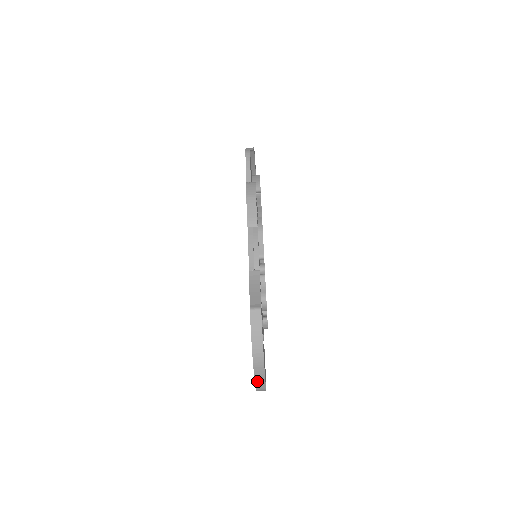
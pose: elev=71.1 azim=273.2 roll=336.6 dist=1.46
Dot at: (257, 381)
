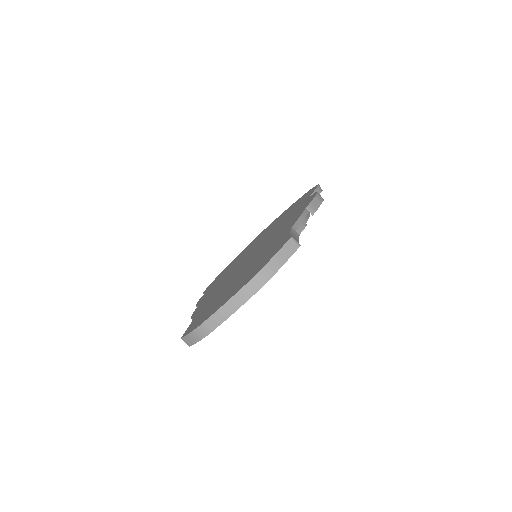
Dot at: (221, 311)
